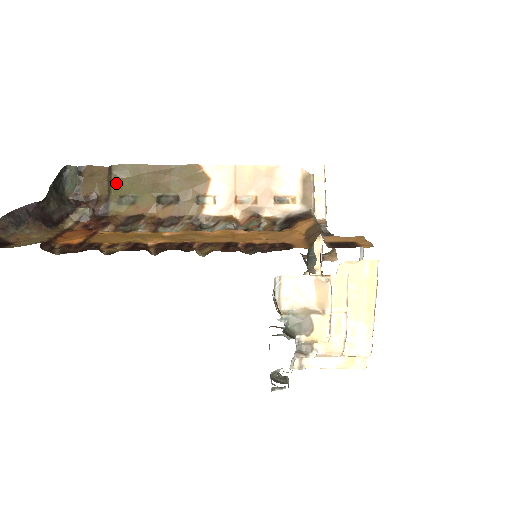
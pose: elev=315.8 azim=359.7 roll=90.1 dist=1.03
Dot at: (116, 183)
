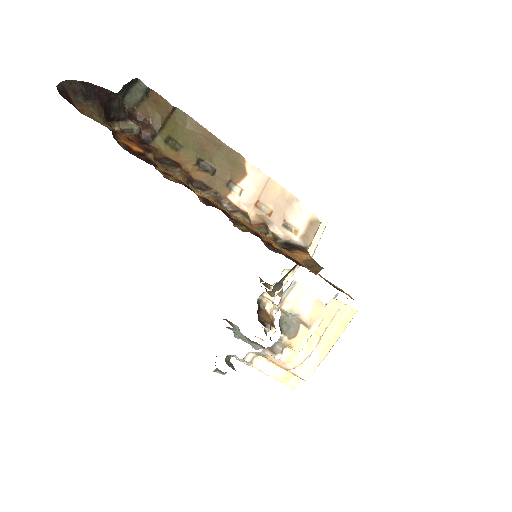
Dot at: (172, 124)
